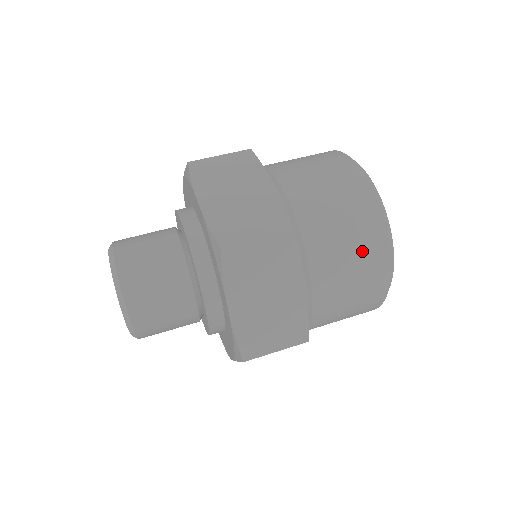
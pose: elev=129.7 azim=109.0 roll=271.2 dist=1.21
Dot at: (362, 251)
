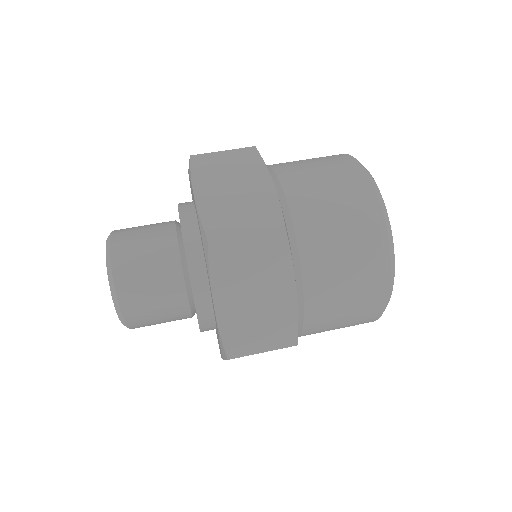
Dot at: (359, 255)
